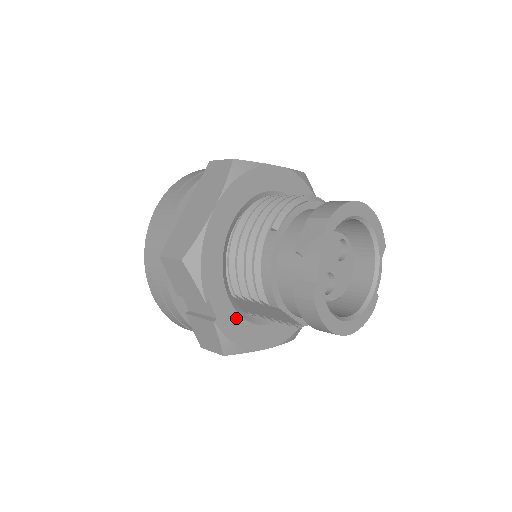
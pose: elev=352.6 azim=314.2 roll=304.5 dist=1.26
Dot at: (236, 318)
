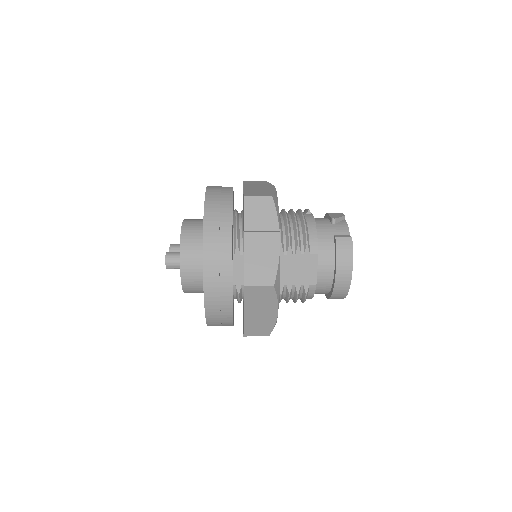
Dot at: occluded
